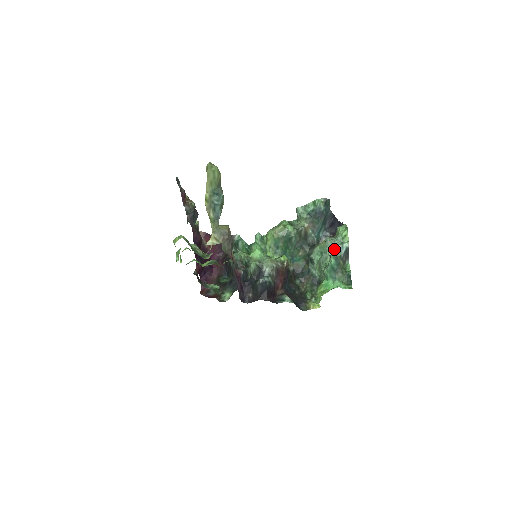
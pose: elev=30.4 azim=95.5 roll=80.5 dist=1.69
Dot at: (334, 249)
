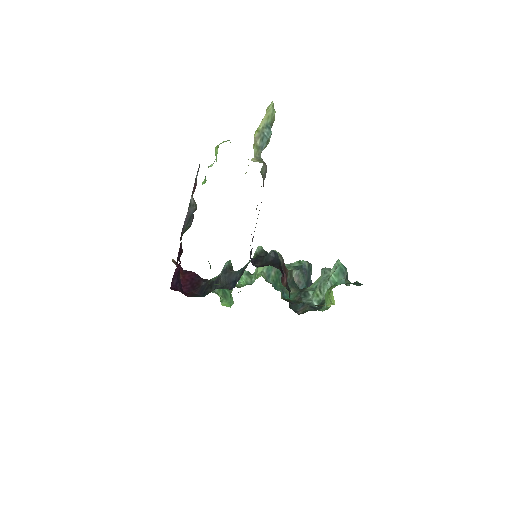
Dot at: occluded
